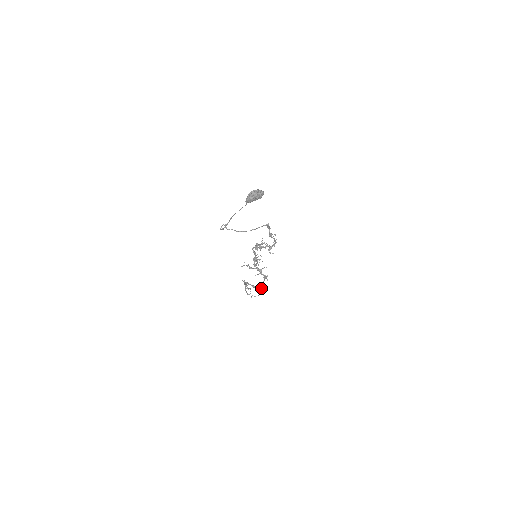
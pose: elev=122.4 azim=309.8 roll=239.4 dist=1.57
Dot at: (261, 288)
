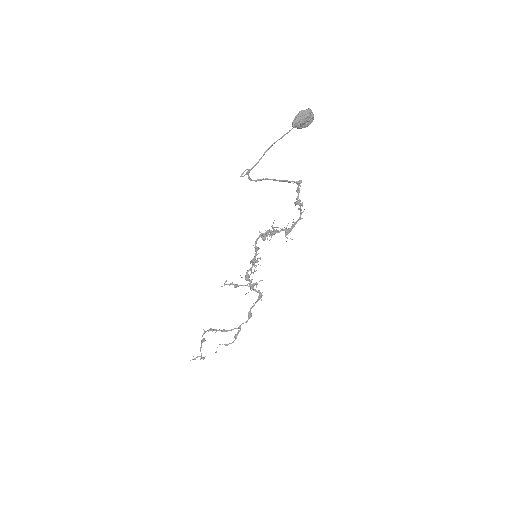
Dot at: occluded
